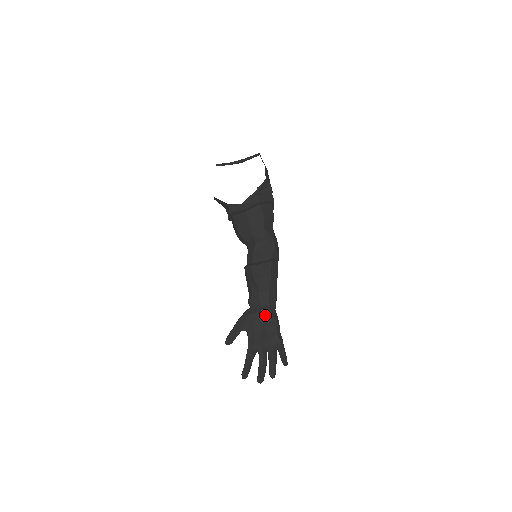
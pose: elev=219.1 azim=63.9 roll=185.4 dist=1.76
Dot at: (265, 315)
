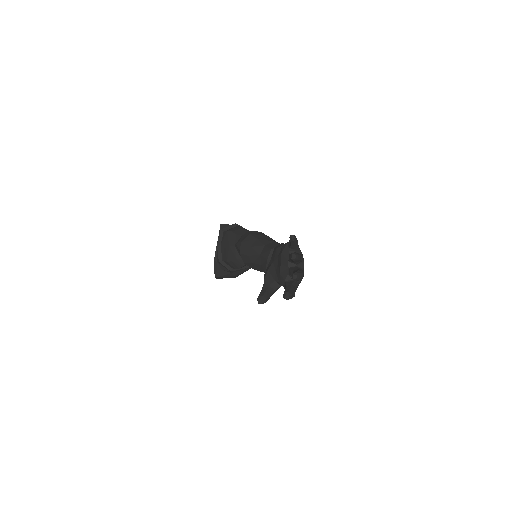
Dot at: (272, 255)
